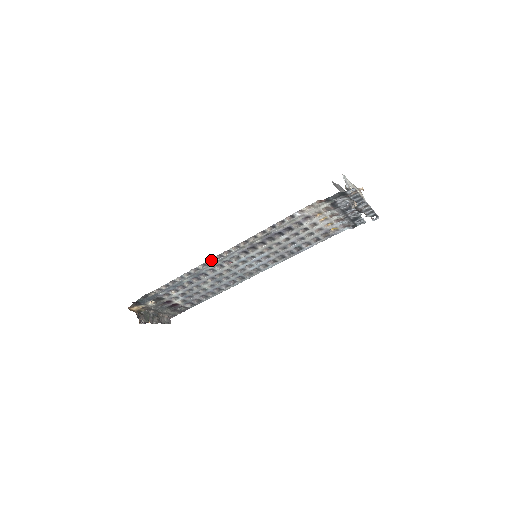
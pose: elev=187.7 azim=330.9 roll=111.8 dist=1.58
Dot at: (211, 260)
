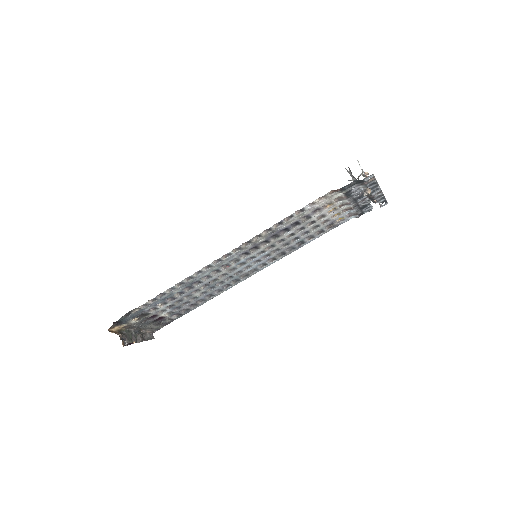
Dot at: (207, 266)
